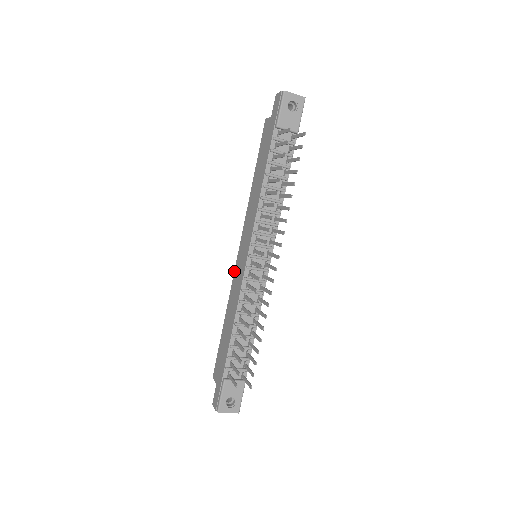
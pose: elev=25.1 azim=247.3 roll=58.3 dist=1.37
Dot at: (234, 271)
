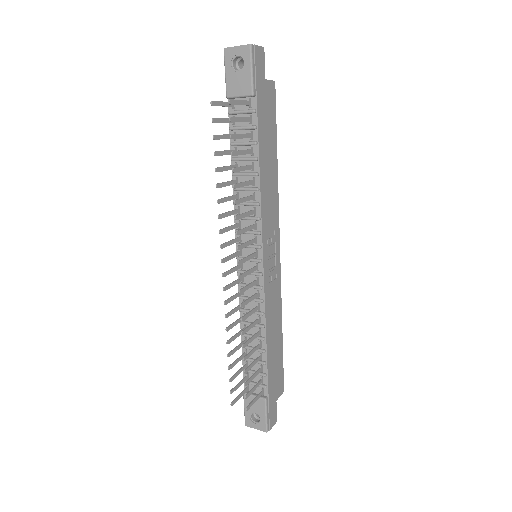
Dot at: occluded
